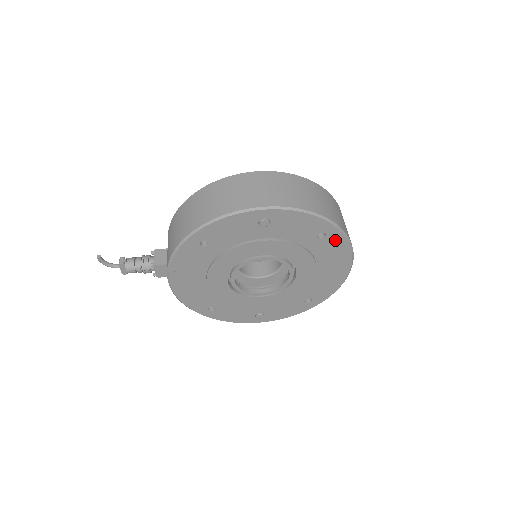
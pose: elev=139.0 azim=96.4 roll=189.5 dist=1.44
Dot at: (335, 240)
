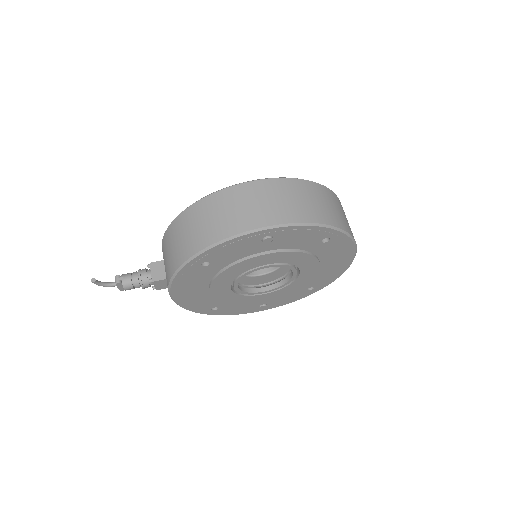
Dot at: (339, 241)
